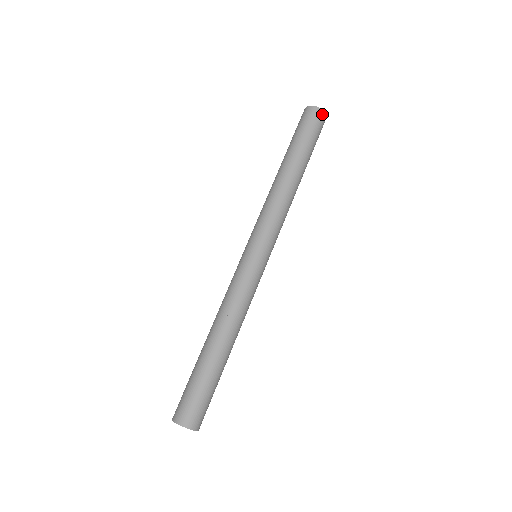
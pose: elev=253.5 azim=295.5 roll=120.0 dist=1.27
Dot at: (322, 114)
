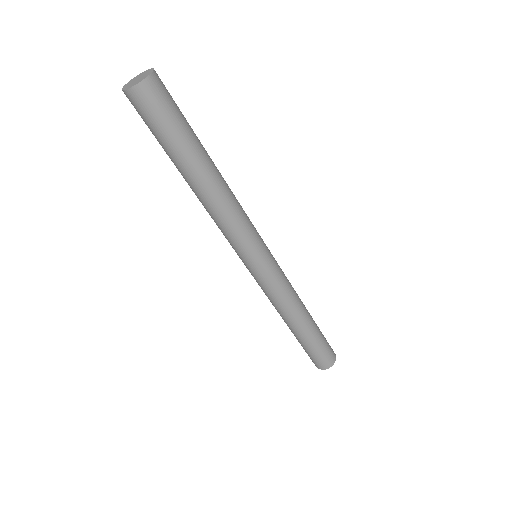
Dot at: (146, 87)
